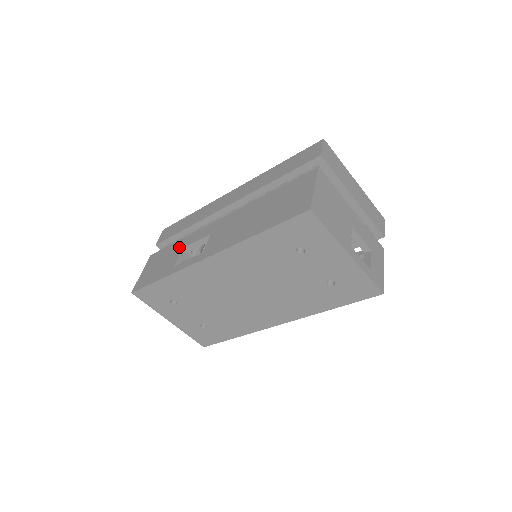
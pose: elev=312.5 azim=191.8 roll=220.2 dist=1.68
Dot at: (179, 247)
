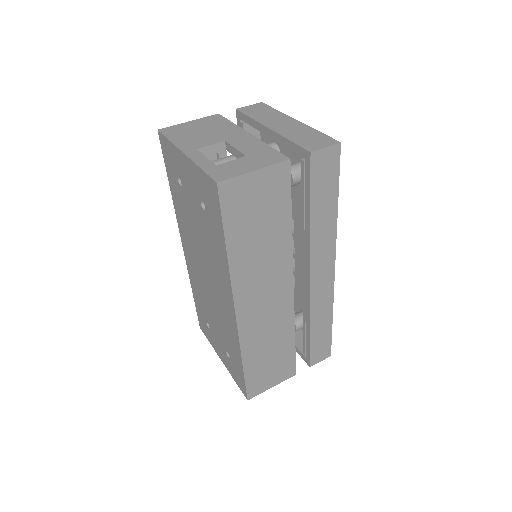
Dot at: occluded
